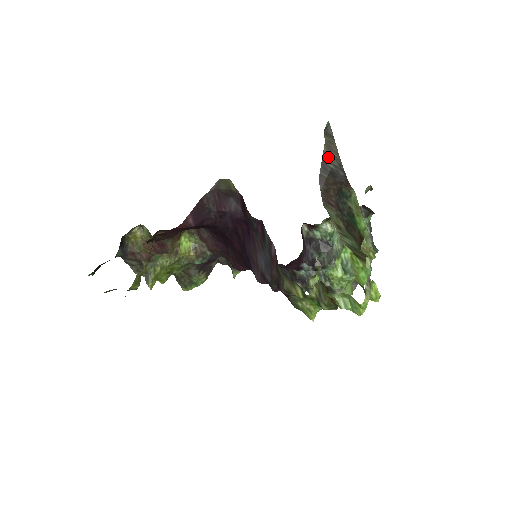
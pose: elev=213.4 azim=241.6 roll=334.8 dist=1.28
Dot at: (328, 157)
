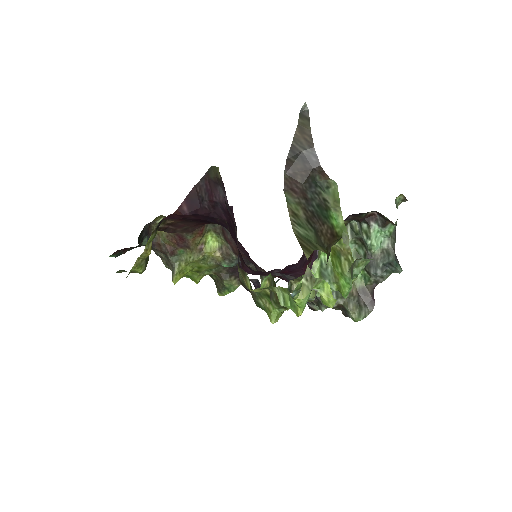
Dot at: (299, 140)
